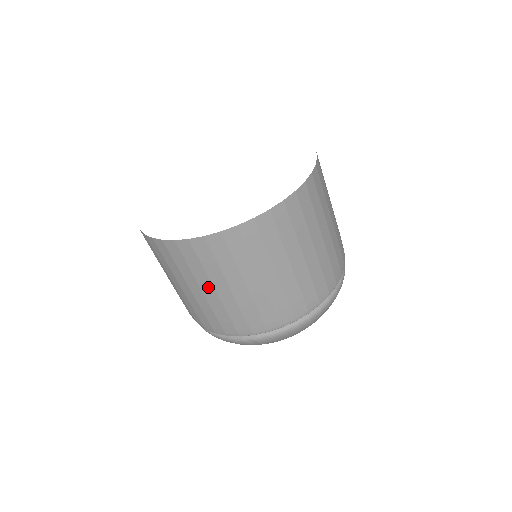
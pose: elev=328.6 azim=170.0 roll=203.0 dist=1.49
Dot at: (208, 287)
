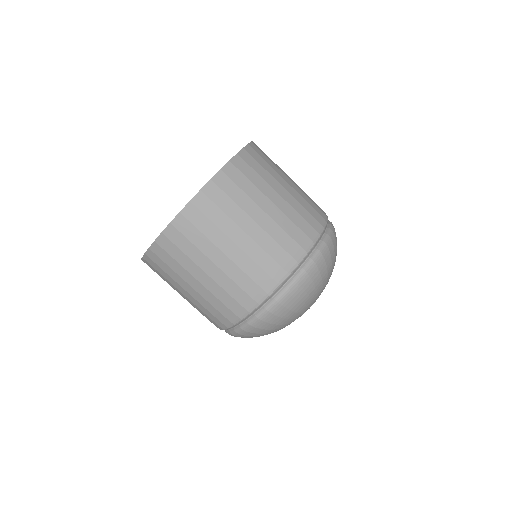
Dot at: (186, 285)
